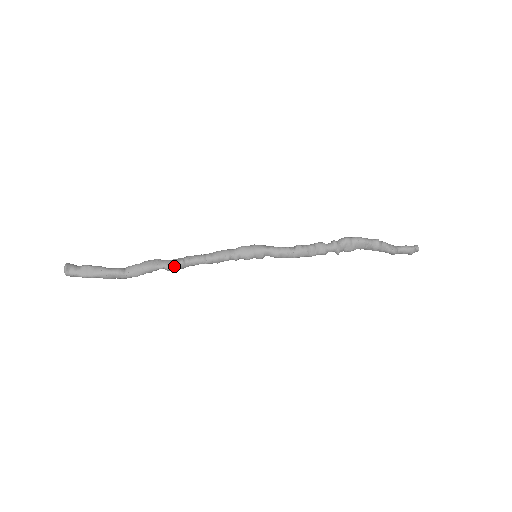
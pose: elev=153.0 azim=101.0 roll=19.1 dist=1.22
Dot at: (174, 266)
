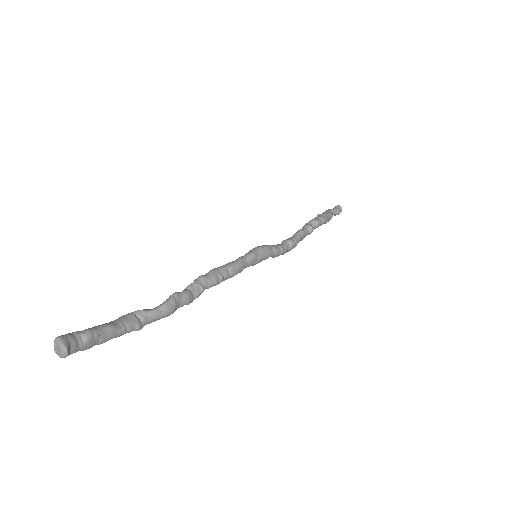
Dot at: (194, 299)
